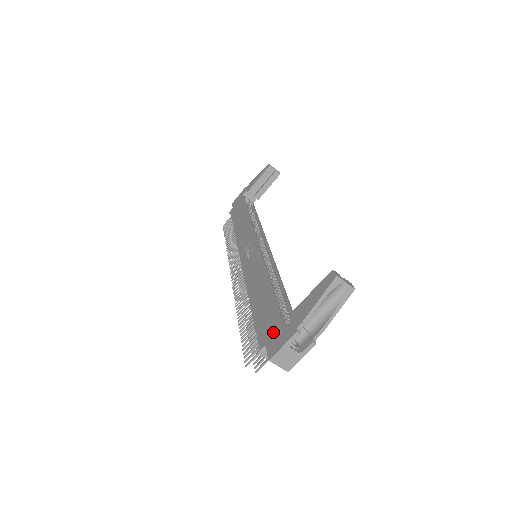
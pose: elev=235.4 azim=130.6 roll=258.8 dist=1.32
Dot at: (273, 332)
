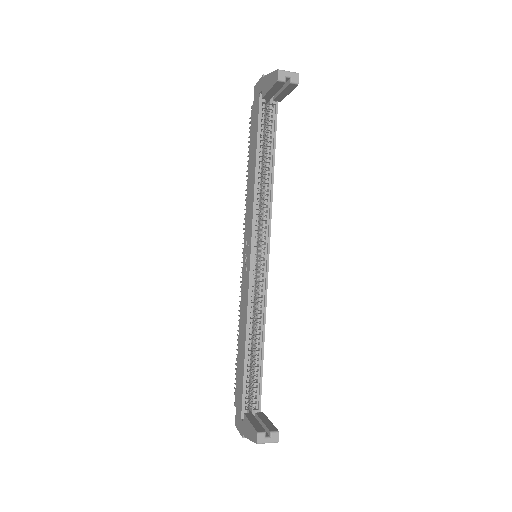
Dot at: (238, 407)
